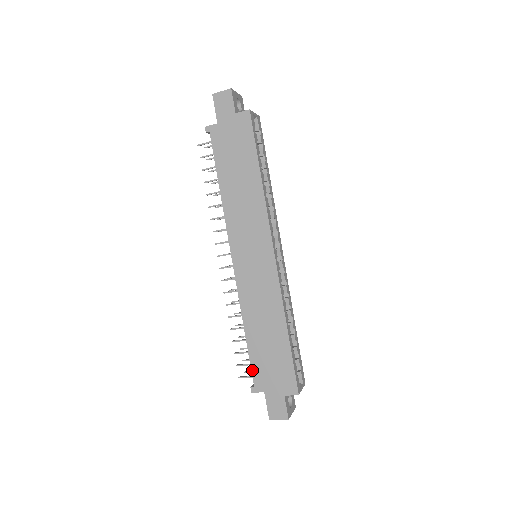
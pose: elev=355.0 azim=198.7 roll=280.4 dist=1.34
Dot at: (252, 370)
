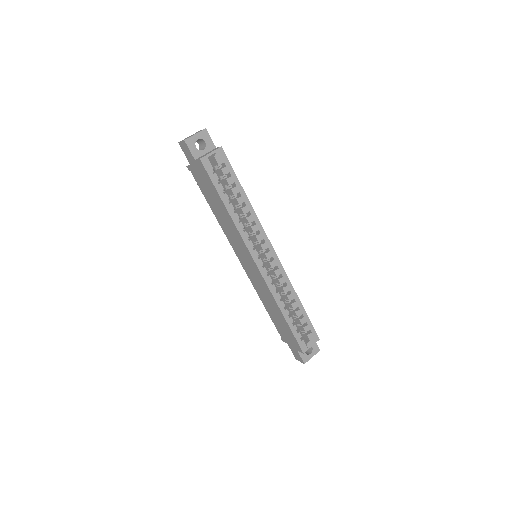
Dot at: (277, 329)
